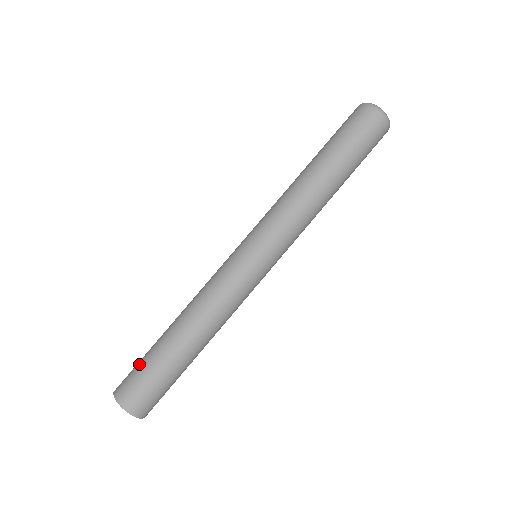
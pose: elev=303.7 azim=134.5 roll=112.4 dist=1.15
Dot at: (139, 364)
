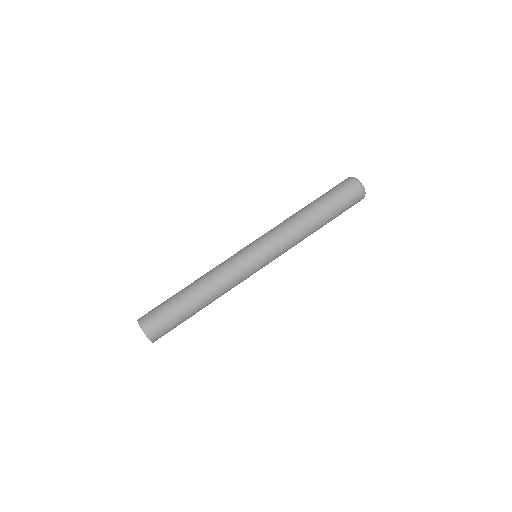
Dot at: (160, 304)
